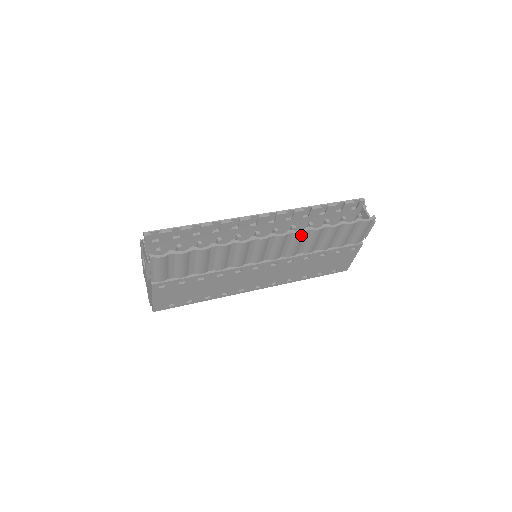
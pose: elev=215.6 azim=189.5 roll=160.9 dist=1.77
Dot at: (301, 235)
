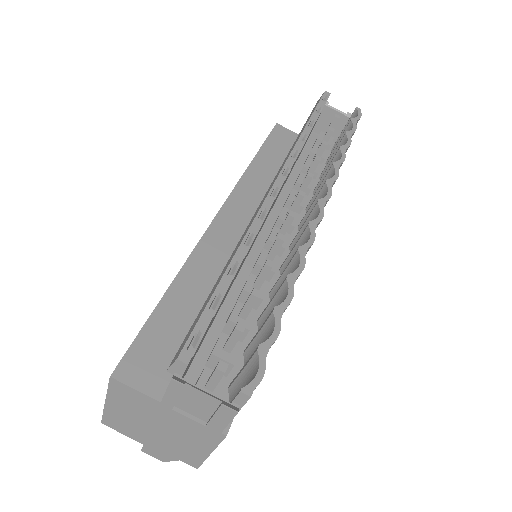
Dot at: occluded
